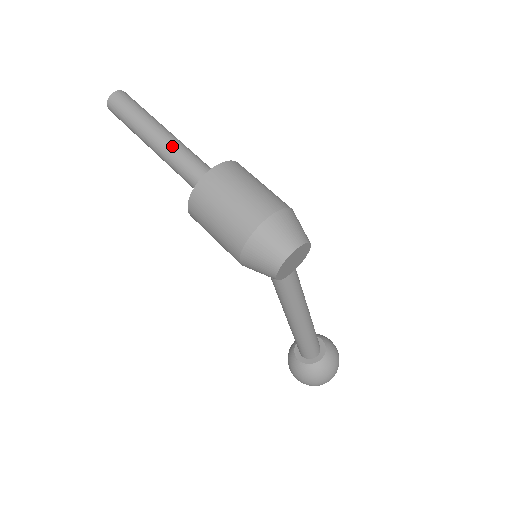
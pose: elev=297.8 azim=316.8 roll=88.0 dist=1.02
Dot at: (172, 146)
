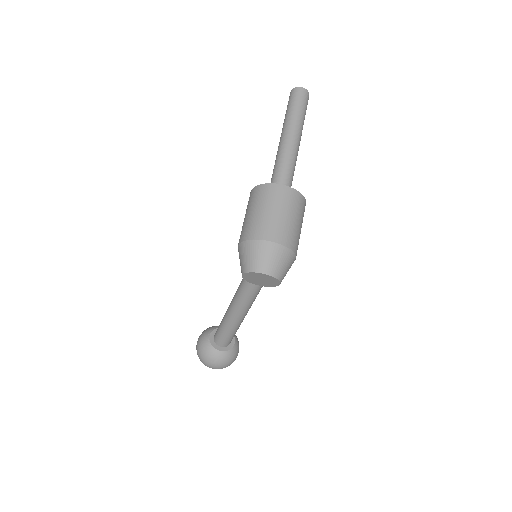
Dot at: (289, 151)
